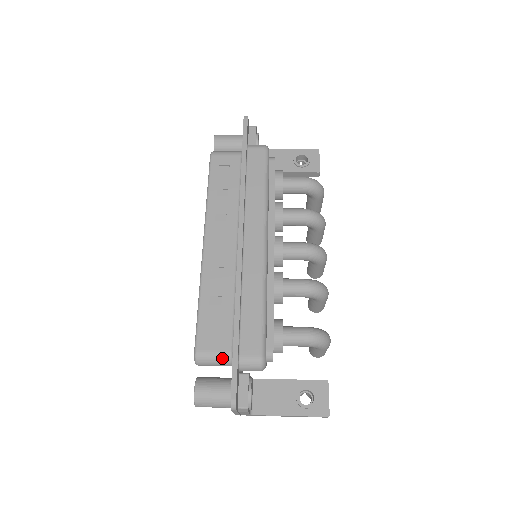
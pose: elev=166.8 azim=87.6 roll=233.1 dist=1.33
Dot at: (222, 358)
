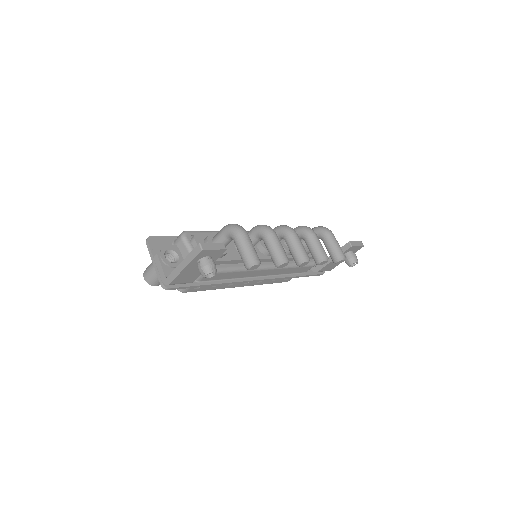
Dot at: occluded
